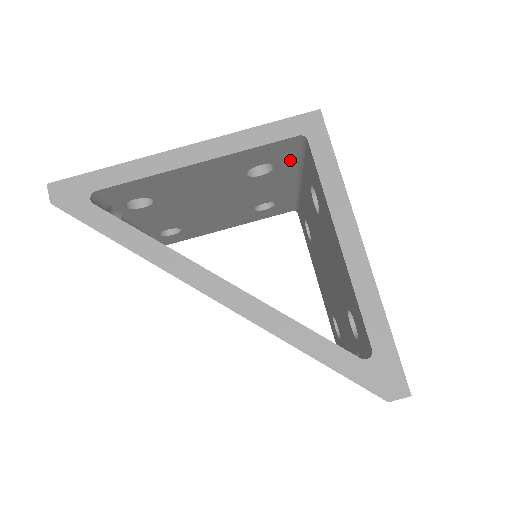
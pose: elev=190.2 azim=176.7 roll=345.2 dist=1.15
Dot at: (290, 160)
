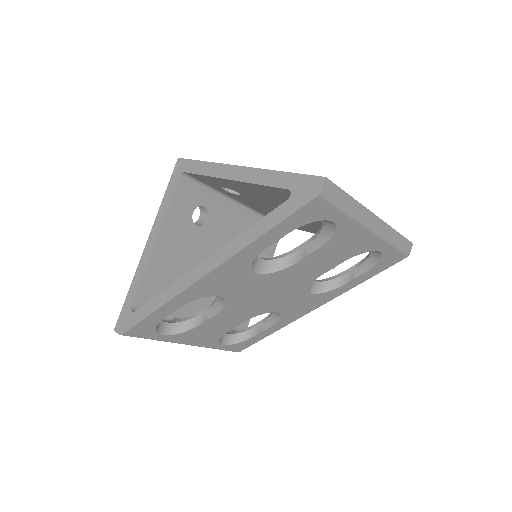
Dot at: (205, 195)
